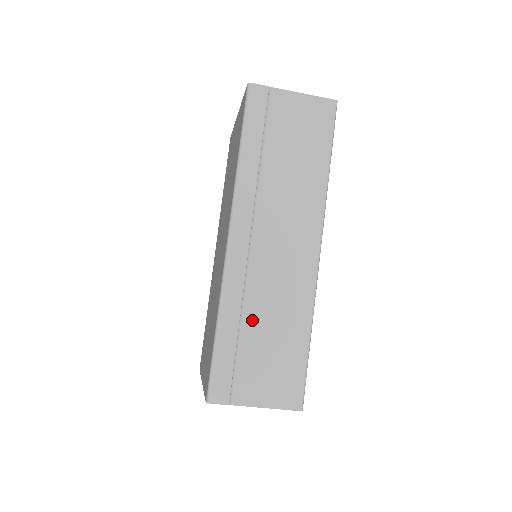
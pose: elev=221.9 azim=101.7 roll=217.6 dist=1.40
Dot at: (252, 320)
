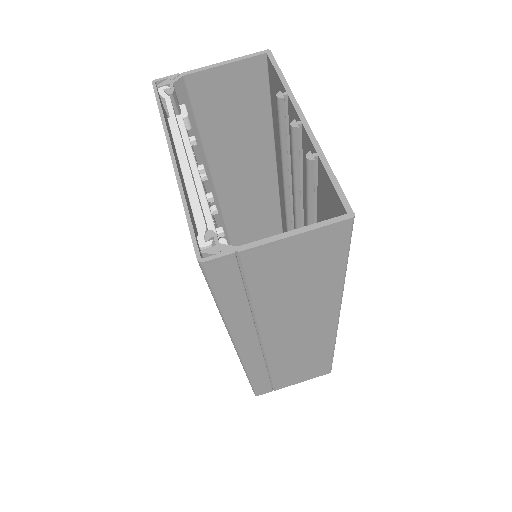
Dot at: (214, 146)
